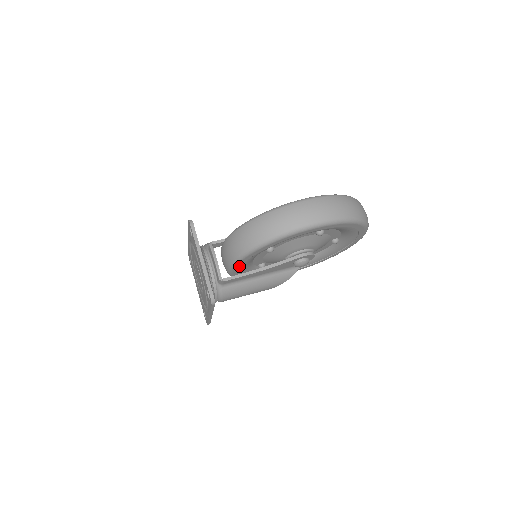
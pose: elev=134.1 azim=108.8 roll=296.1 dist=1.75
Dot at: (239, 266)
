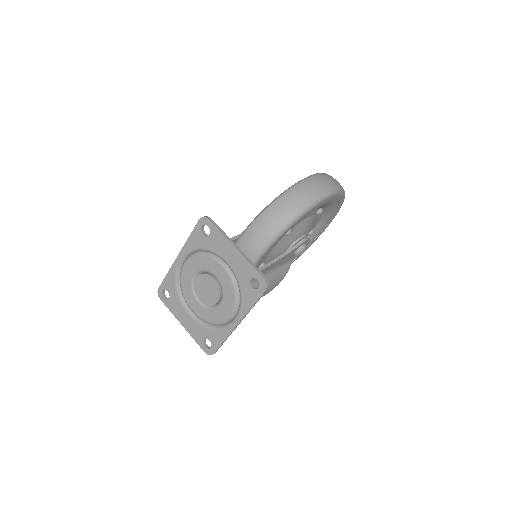
Dot at: (266, 254)
